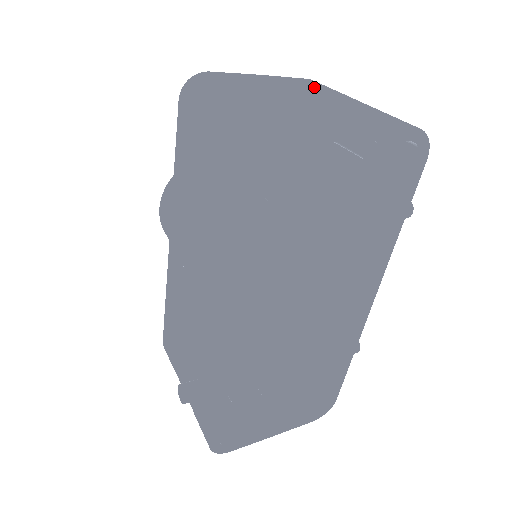
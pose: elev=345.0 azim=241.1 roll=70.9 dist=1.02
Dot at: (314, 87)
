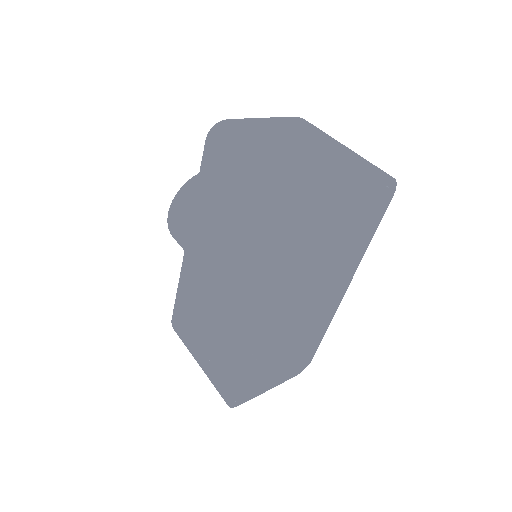
Dot at: (309, 131)
